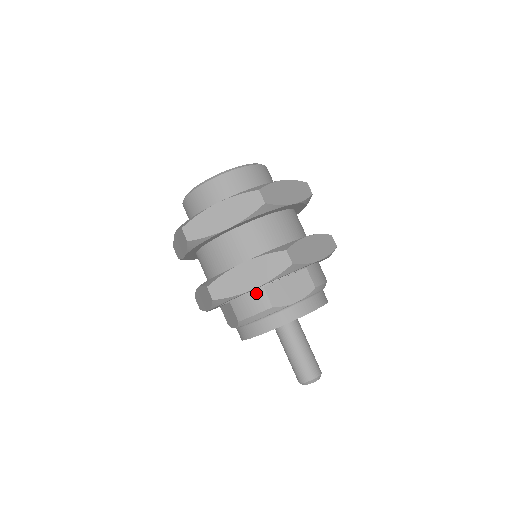
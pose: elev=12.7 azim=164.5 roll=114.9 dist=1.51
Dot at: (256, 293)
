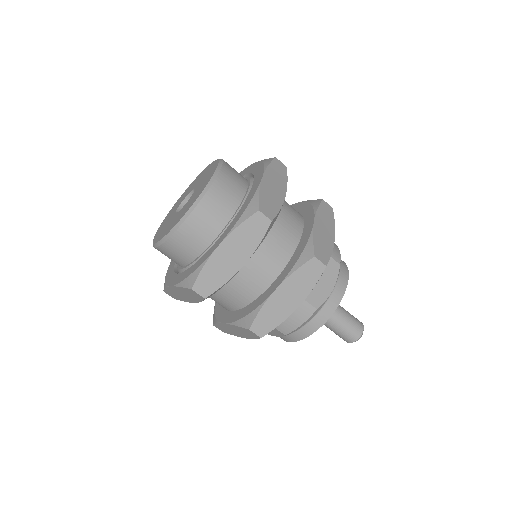
Dot at: occluded
